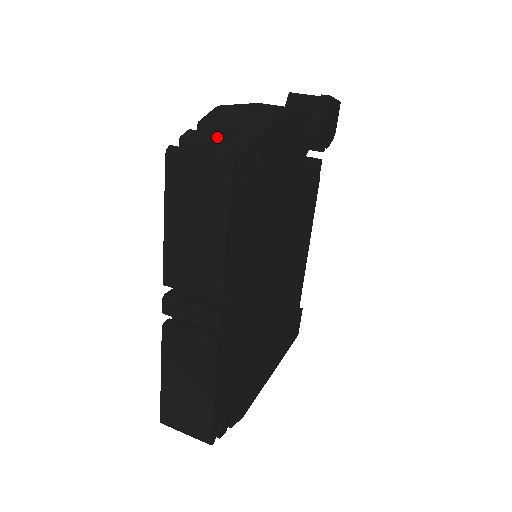
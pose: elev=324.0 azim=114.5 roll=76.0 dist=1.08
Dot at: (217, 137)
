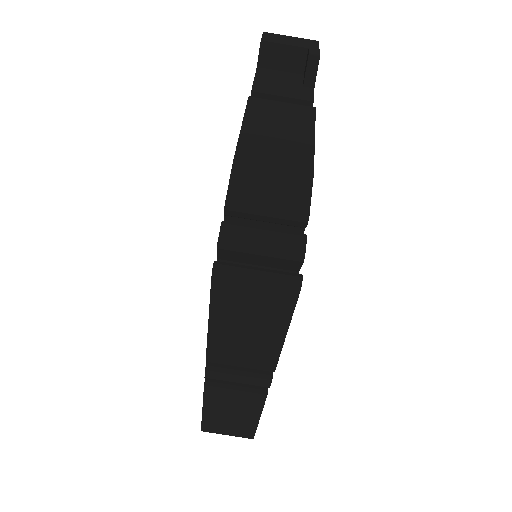
Dot at: (263, 237)
